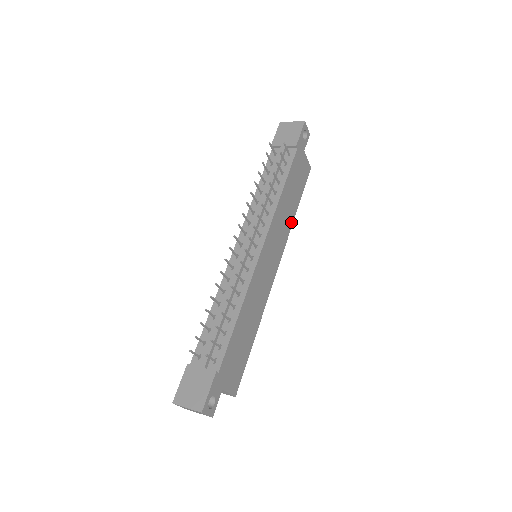
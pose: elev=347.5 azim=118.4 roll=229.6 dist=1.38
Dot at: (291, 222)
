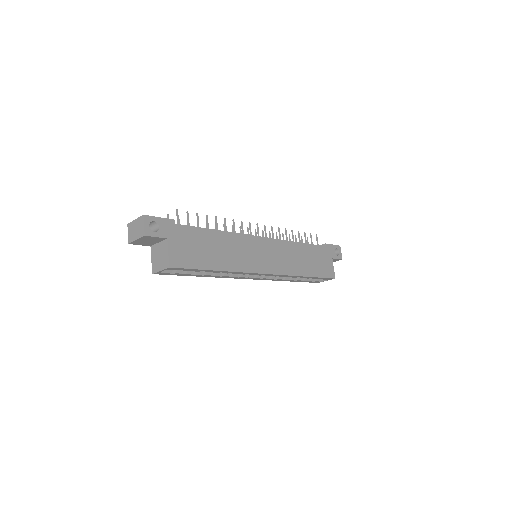
Dot at: (298, 273)
